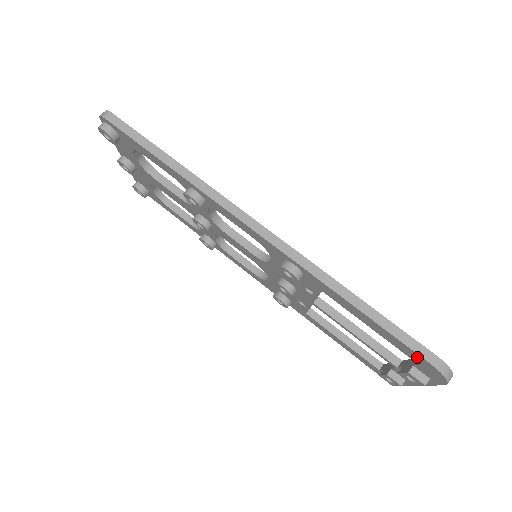
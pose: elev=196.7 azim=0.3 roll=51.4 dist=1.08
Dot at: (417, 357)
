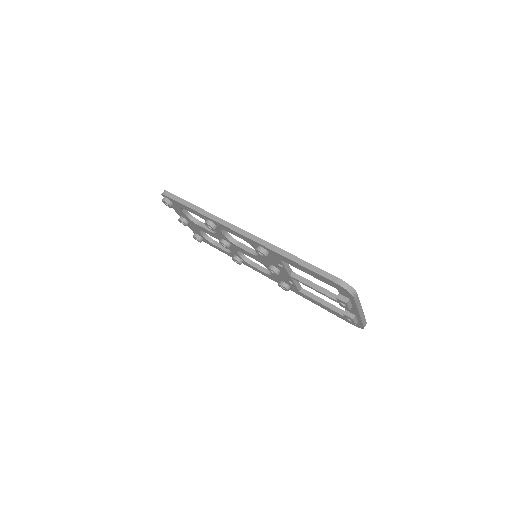
Dot at: (330, 282)
